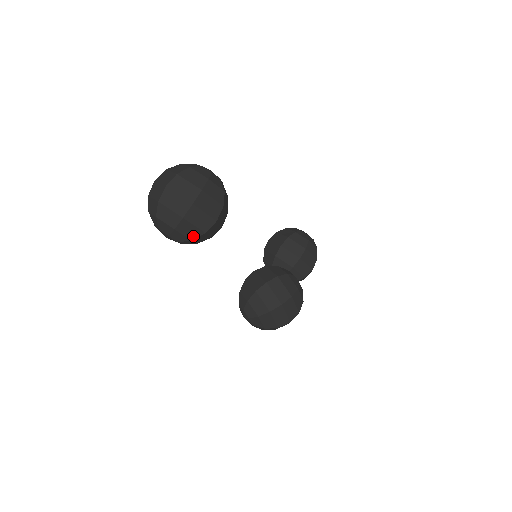
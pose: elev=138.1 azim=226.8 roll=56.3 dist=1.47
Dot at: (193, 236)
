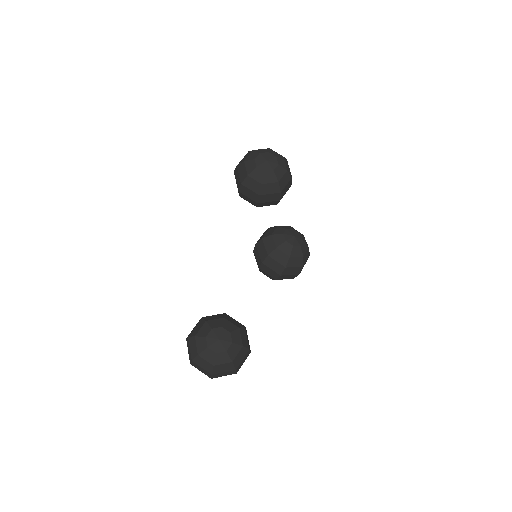
Dot at: occluded
